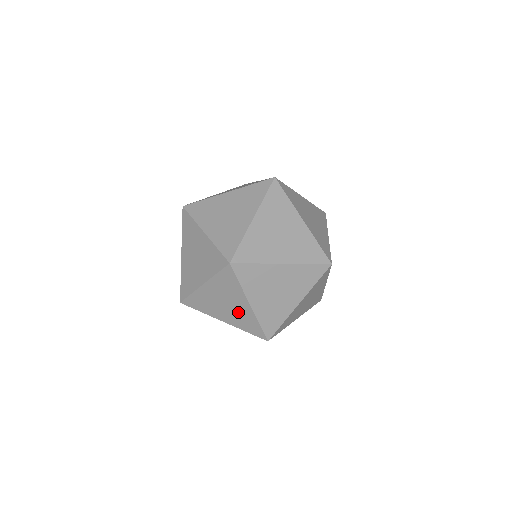
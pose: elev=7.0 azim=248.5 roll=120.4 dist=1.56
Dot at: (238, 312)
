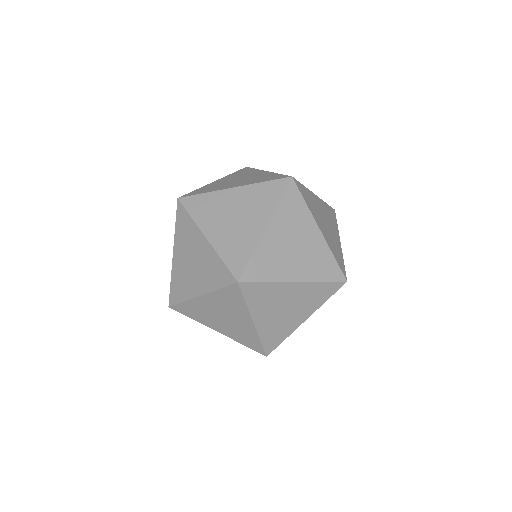
Dot at: (203, 262)
